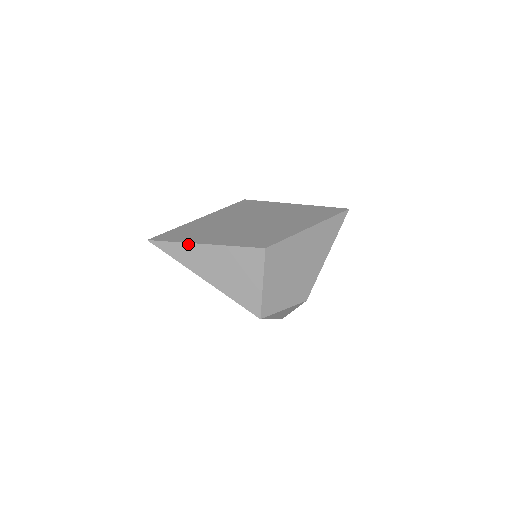
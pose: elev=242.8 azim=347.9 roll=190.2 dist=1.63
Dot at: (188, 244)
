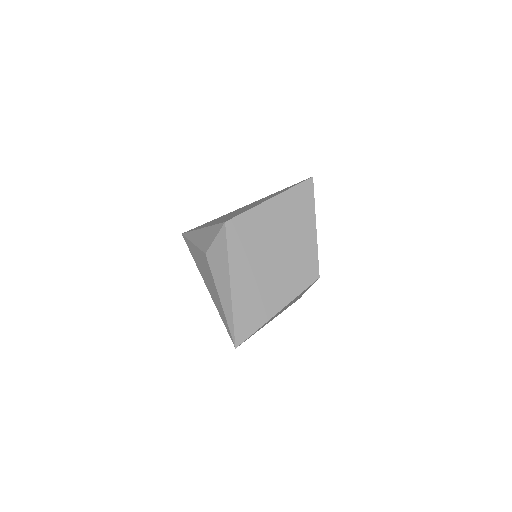
Dot at: occluded
